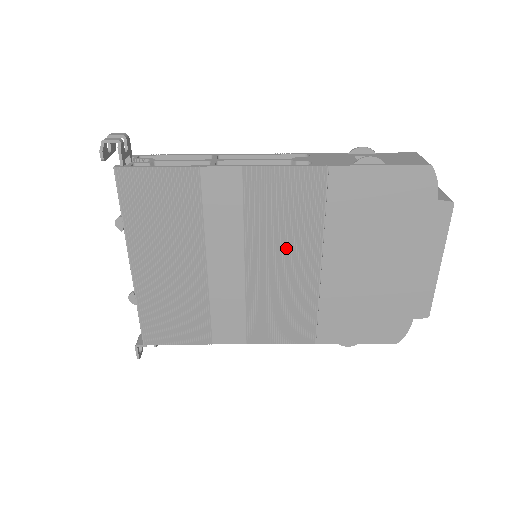
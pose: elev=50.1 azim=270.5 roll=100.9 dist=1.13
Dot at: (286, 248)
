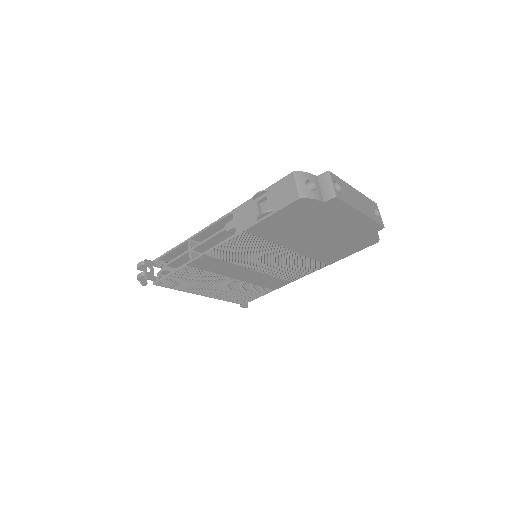
Dot at: (264, 257)
